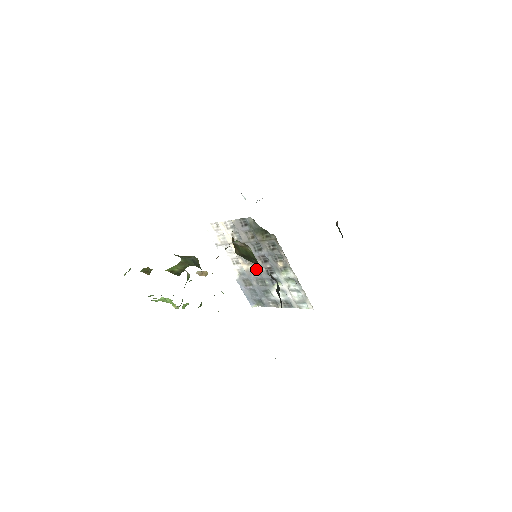
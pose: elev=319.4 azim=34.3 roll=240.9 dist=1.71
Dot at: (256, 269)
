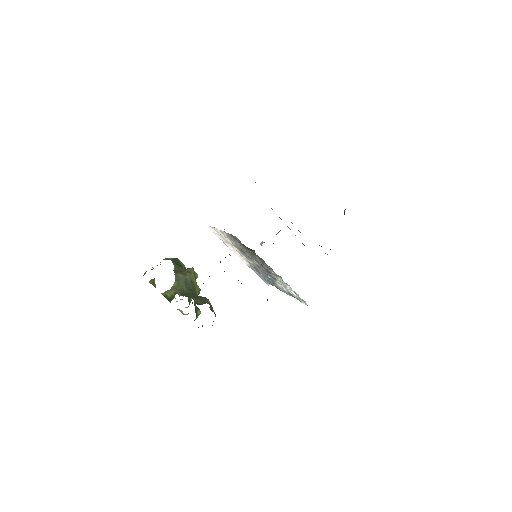
Dot at: (258, 266)
